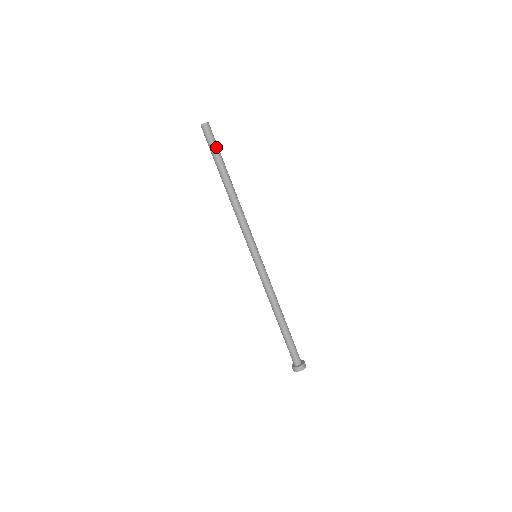
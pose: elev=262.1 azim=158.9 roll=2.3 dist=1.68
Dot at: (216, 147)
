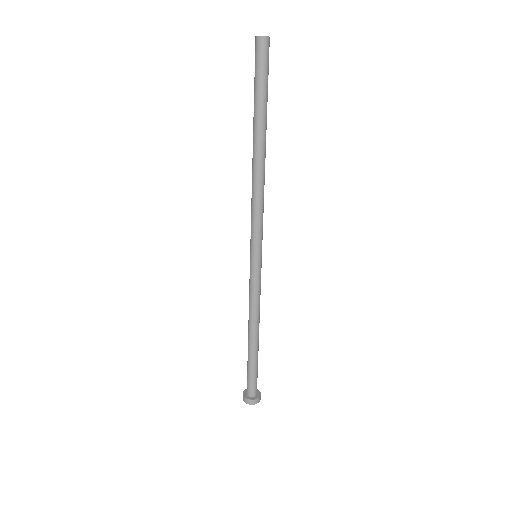
Dot at: occluded
